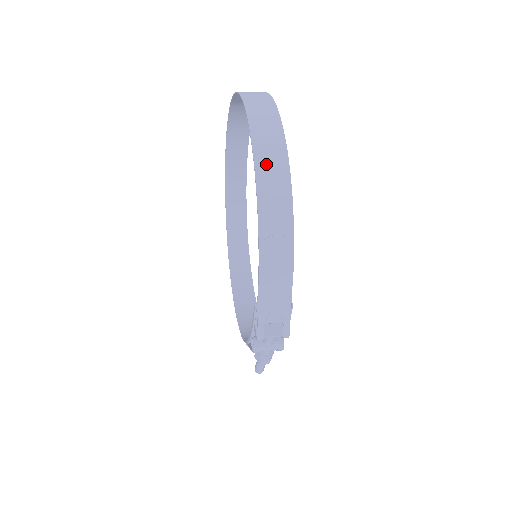
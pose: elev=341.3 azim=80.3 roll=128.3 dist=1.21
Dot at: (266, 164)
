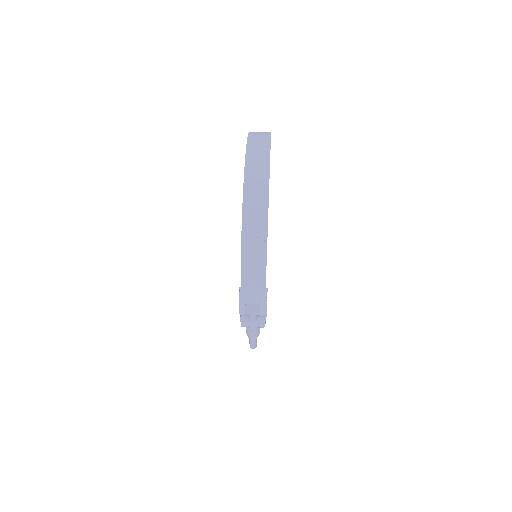
Dot at: (252, 185)
